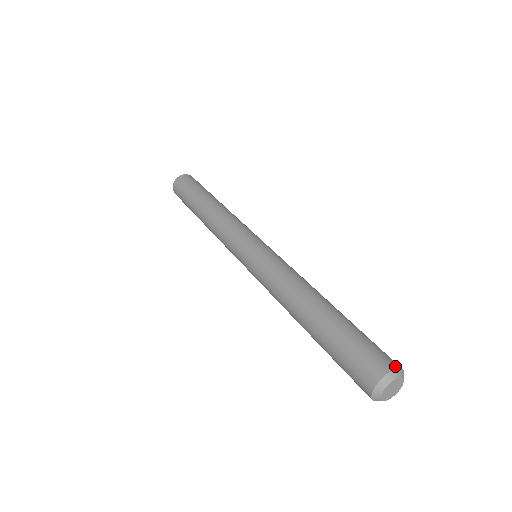
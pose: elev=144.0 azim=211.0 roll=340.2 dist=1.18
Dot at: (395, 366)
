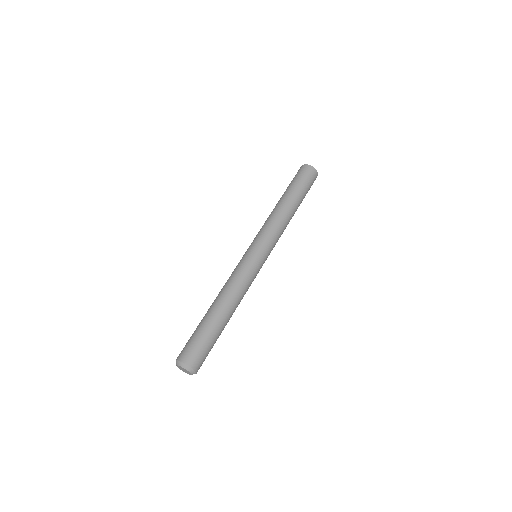
Dot at: (185, 362)
